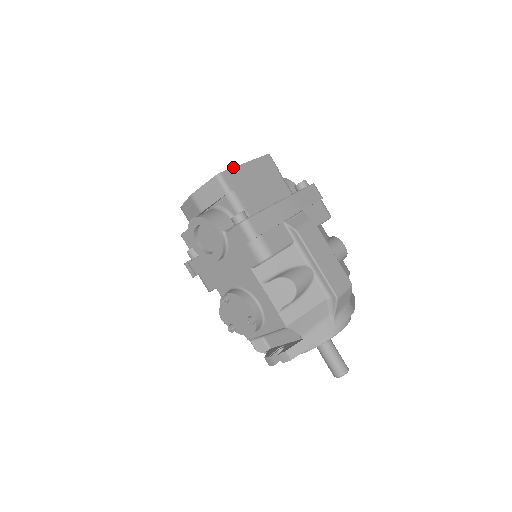
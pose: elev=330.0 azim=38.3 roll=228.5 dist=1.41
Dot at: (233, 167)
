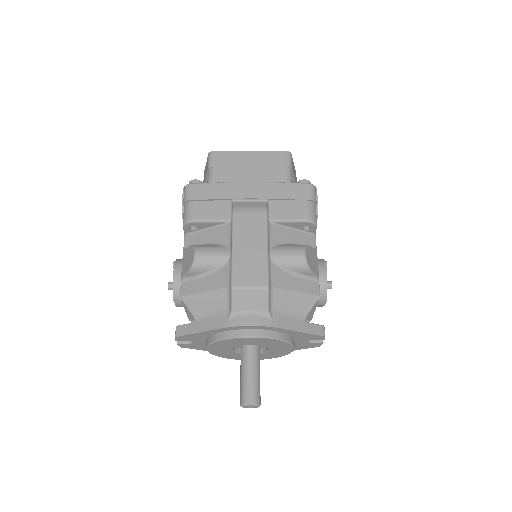
Dot at: (231, 151)
